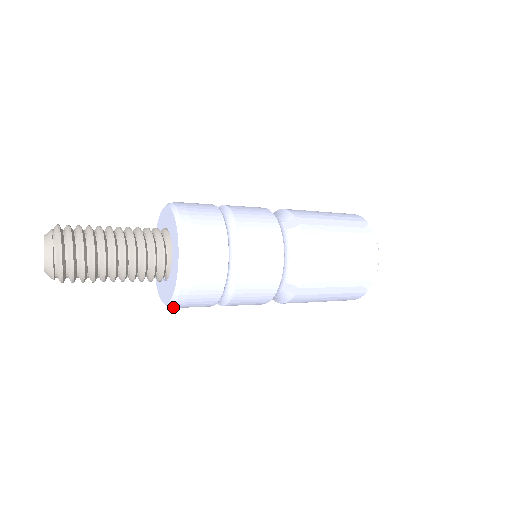
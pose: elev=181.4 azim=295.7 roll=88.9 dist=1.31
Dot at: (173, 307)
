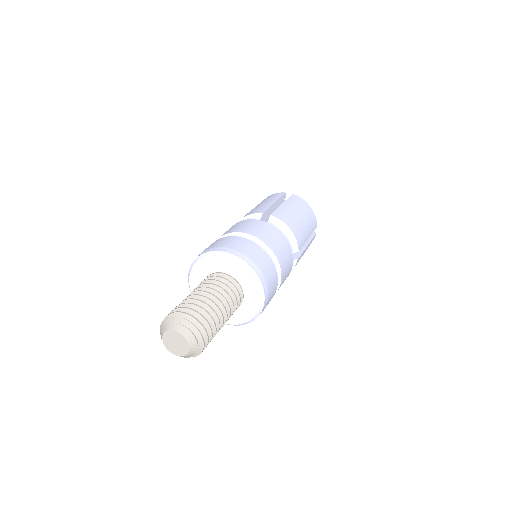
Dot at: occluded
